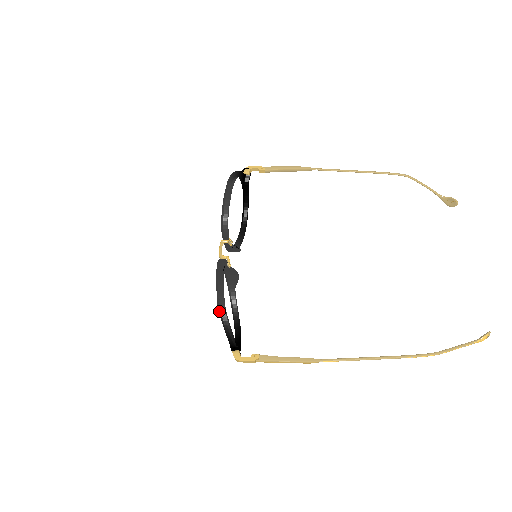
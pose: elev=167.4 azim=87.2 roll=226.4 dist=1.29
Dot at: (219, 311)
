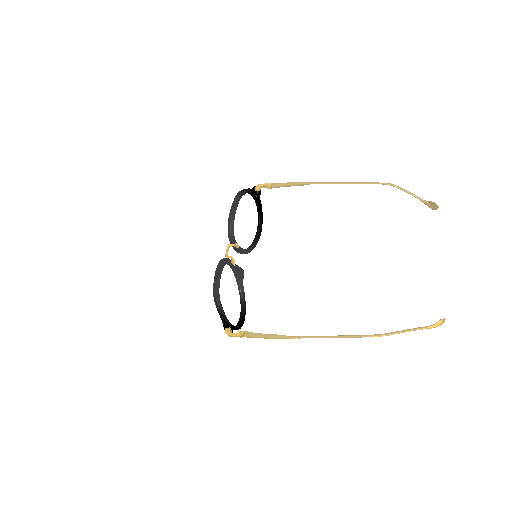
Dot at: (214, 297)
